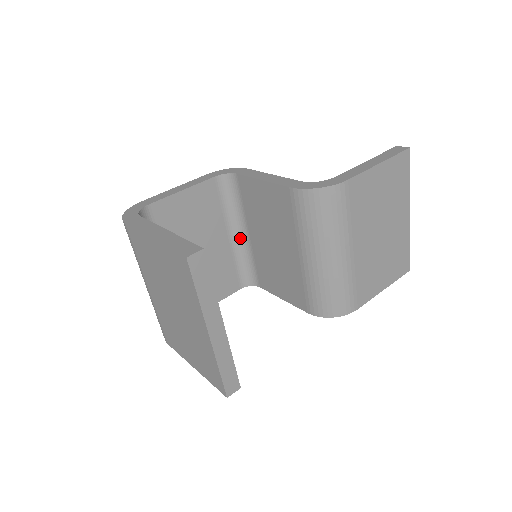
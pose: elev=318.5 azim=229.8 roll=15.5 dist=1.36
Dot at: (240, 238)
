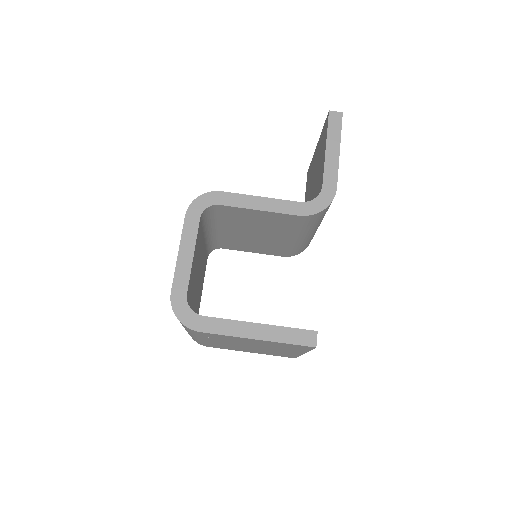
Dot at: (210, 234)
